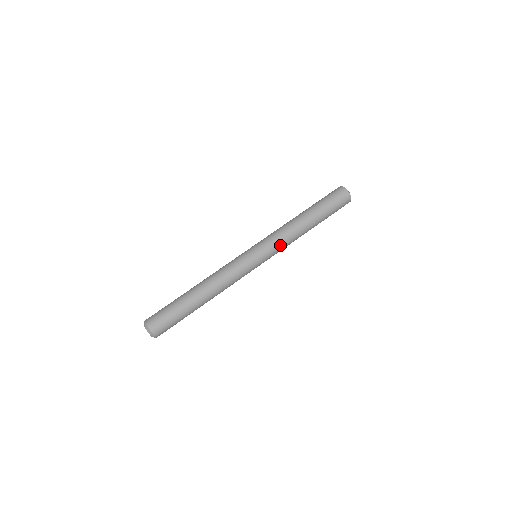
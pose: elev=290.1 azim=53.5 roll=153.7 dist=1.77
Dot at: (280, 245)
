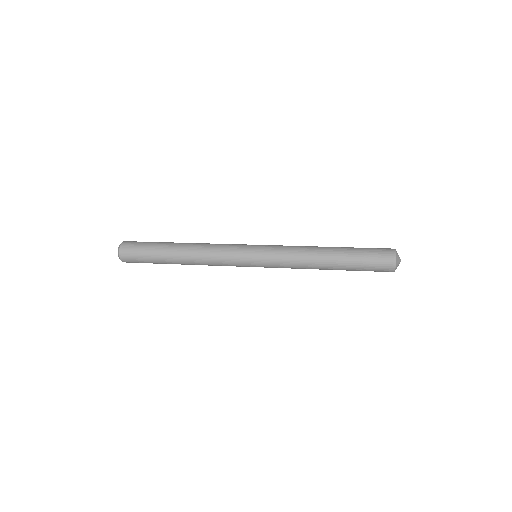
Dot at: (283, 249)
